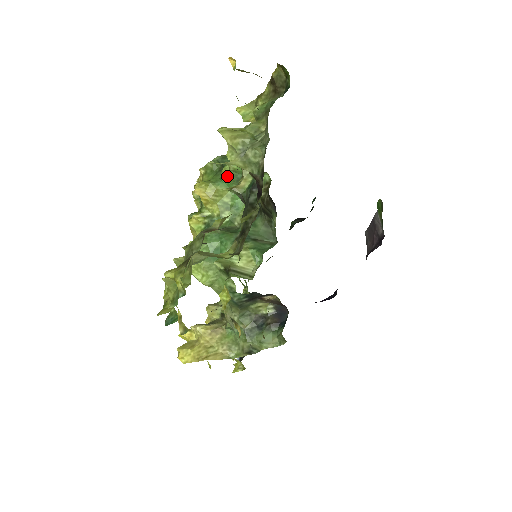
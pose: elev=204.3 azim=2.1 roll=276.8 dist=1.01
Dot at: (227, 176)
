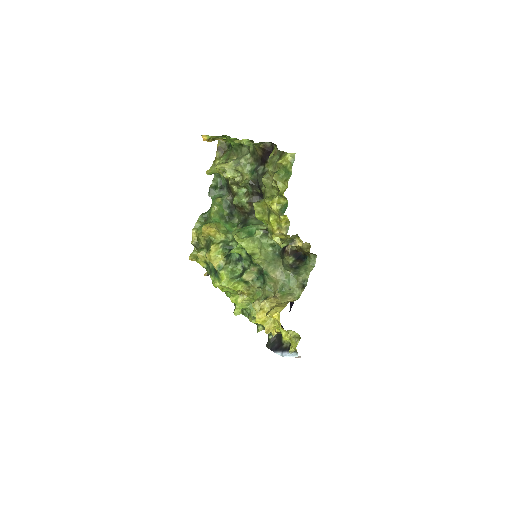
Dot at: (215, 216)
